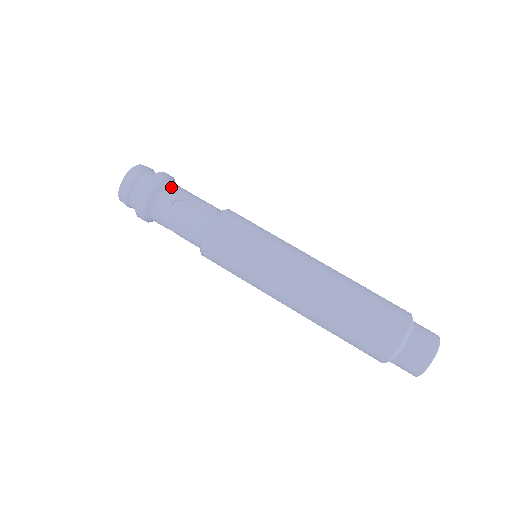
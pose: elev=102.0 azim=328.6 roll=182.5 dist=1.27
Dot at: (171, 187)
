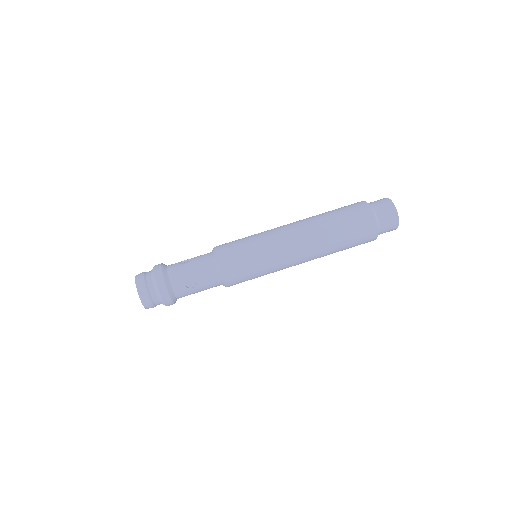
Dot at: (172, 277)
